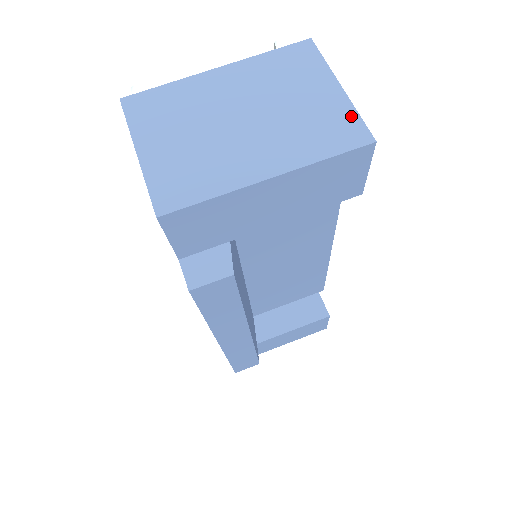
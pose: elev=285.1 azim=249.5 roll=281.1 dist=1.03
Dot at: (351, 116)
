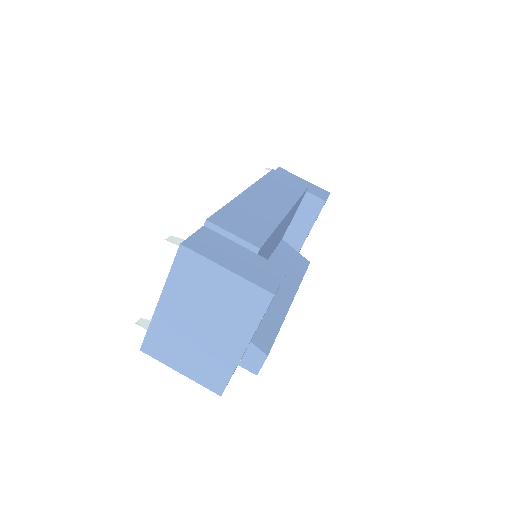
Dot at: (249, 287)
